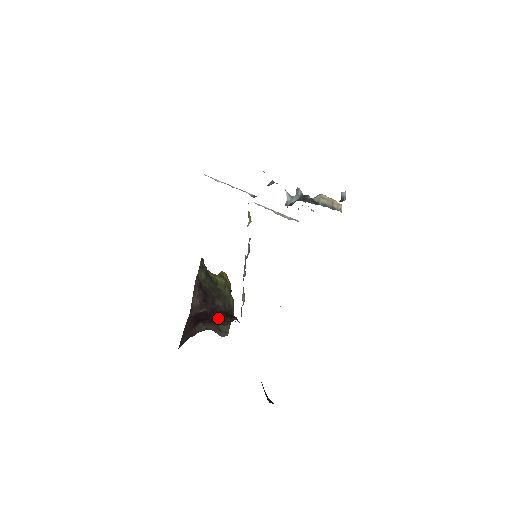
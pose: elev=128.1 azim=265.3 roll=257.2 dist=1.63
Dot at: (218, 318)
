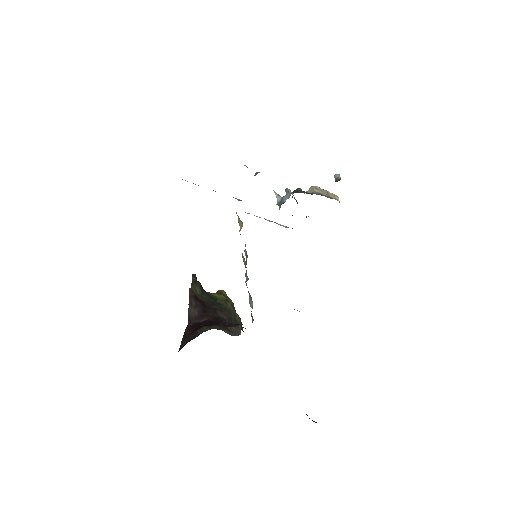
Dot at: (224, 325)
